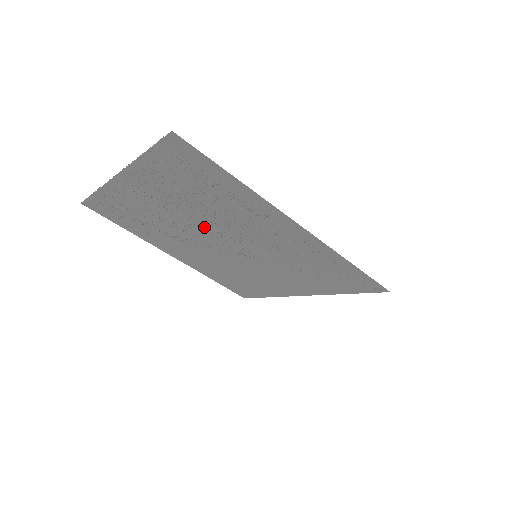
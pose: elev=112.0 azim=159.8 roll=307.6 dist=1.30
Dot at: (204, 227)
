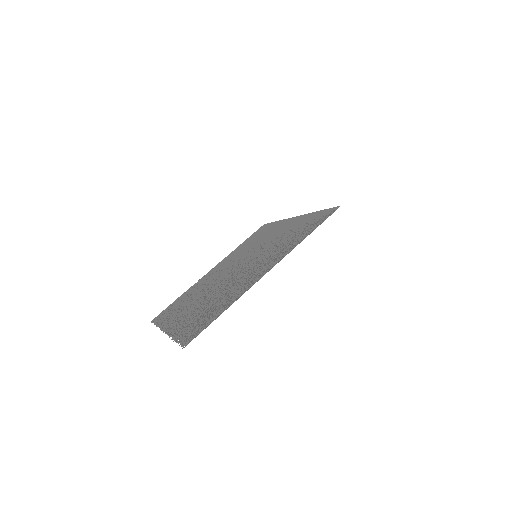
Dot at: (220, 285)
